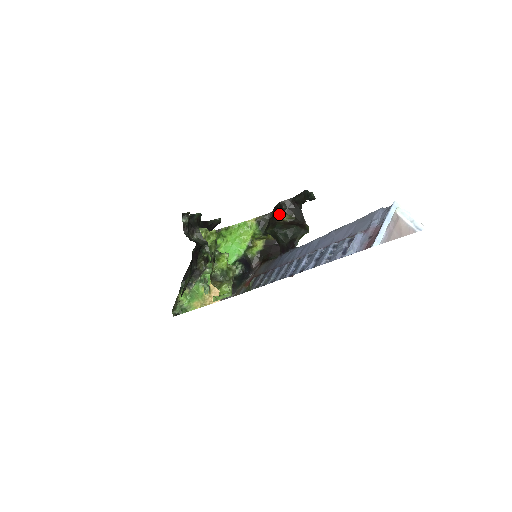
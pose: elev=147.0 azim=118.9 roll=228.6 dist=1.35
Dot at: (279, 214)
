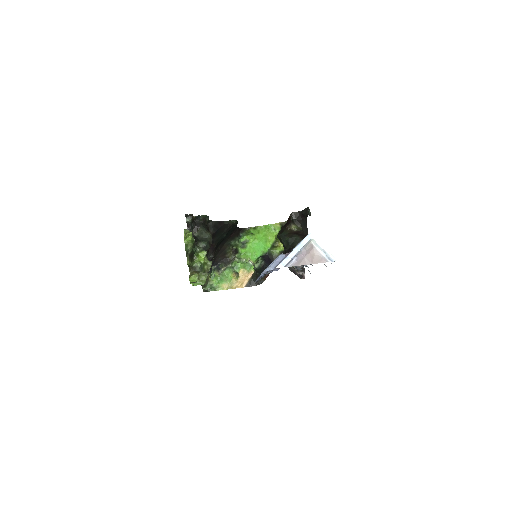
Dot at: (289, 223)
